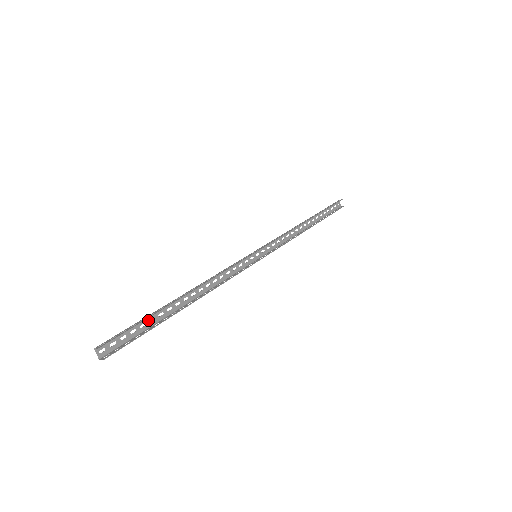
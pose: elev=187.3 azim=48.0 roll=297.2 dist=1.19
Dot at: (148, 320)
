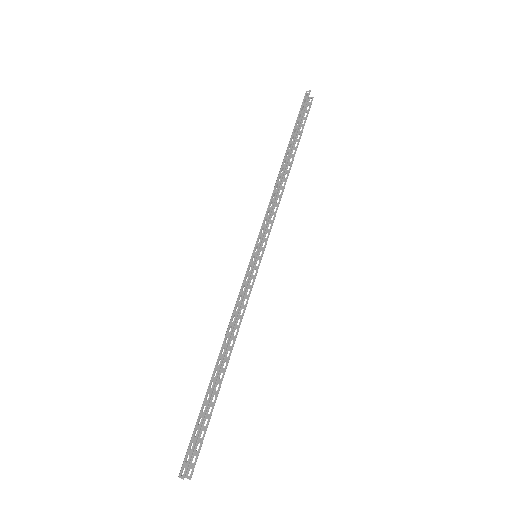
Dot at: (202, 413)
